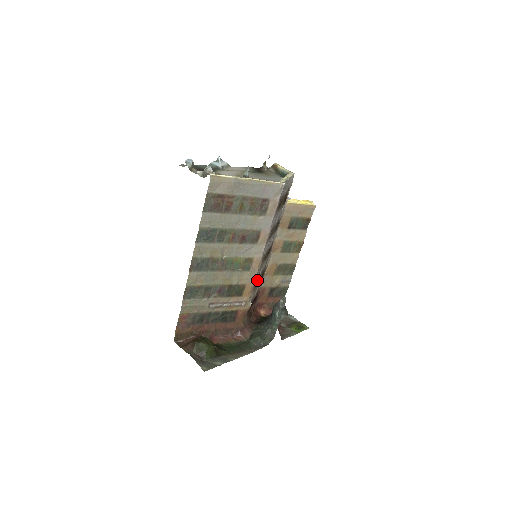
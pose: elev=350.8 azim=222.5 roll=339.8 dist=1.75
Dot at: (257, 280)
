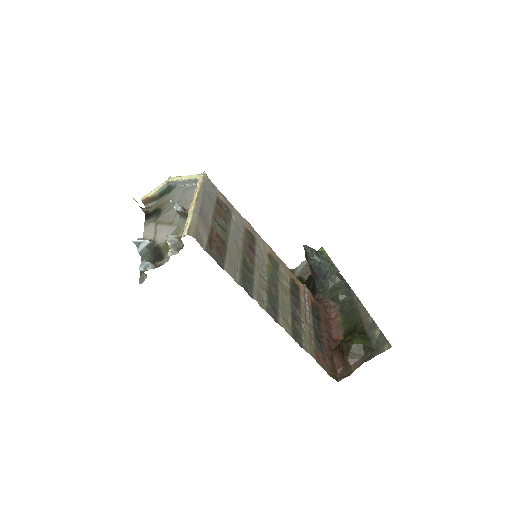
Dot at: occluded
